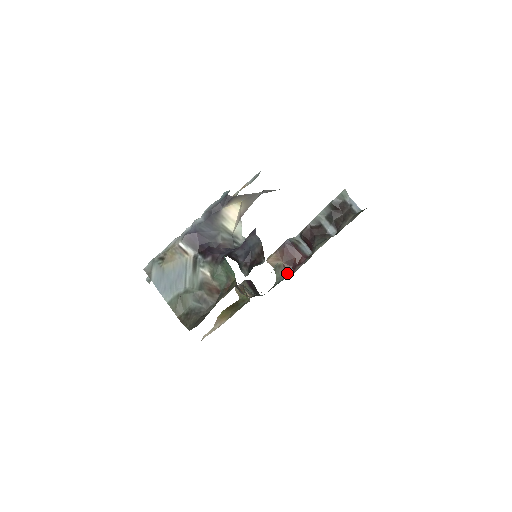
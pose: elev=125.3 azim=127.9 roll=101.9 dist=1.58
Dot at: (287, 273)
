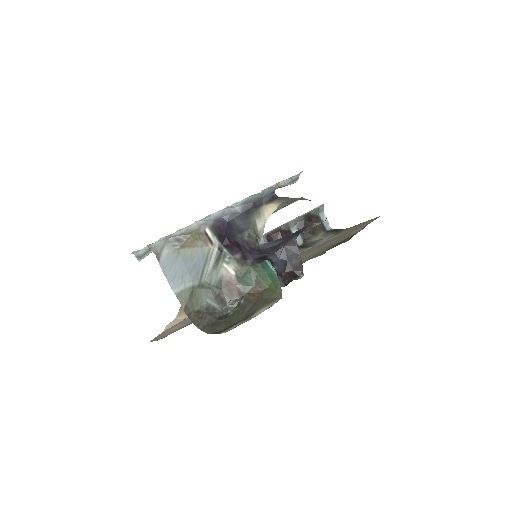
Dot at: occluded
